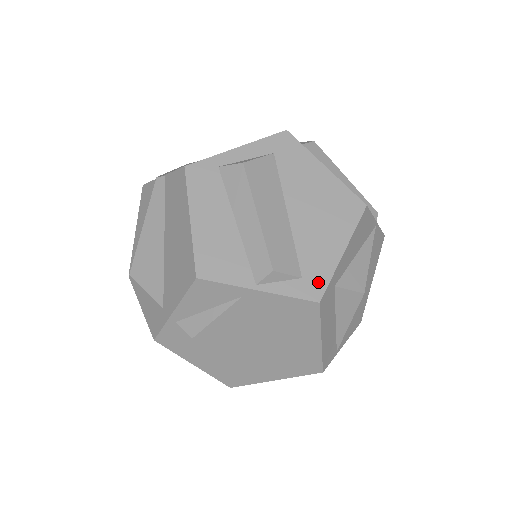
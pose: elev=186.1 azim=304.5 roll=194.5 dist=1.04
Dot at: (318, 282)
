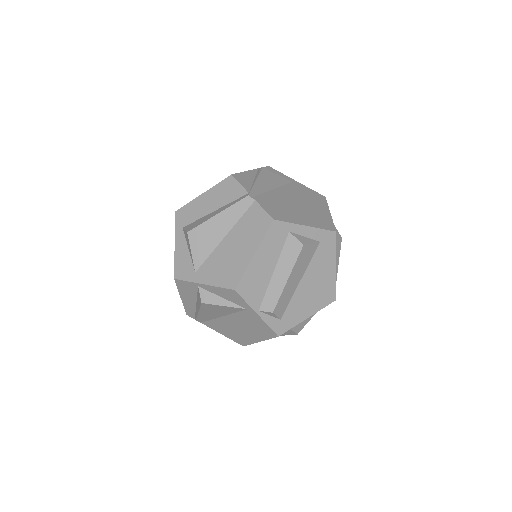
Dot at: (286, 326)
